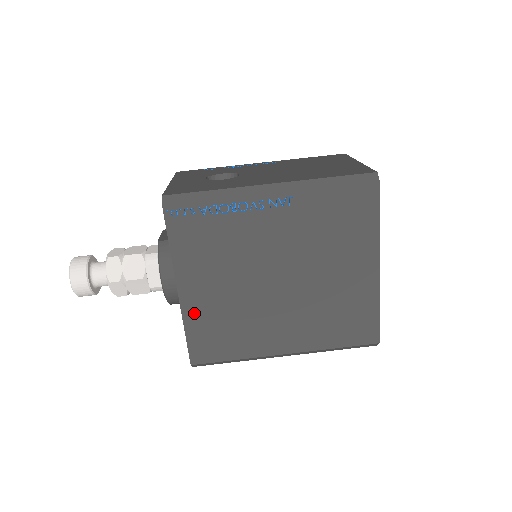
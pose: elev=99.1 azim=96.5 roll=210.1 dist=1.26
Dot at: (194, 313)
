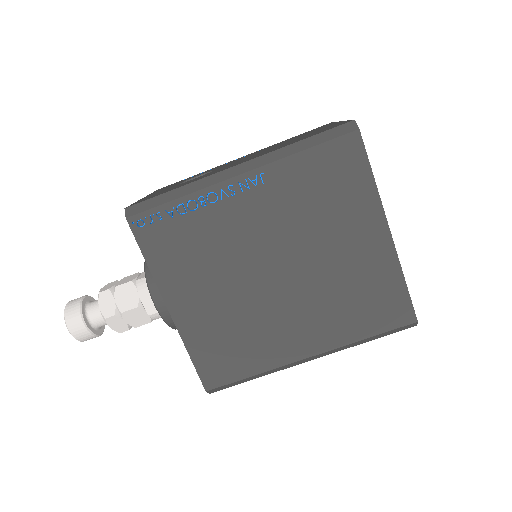
Dot at: (193, 331)
